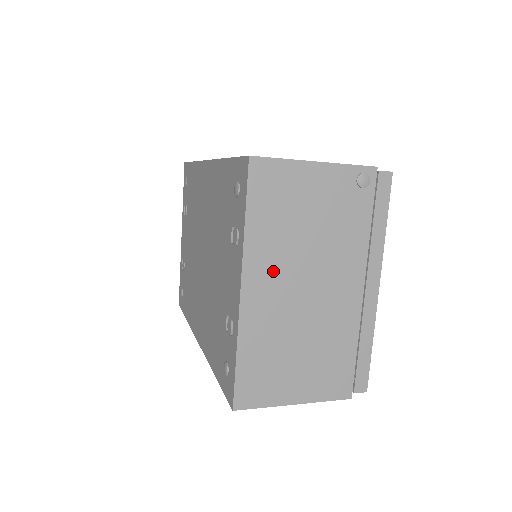
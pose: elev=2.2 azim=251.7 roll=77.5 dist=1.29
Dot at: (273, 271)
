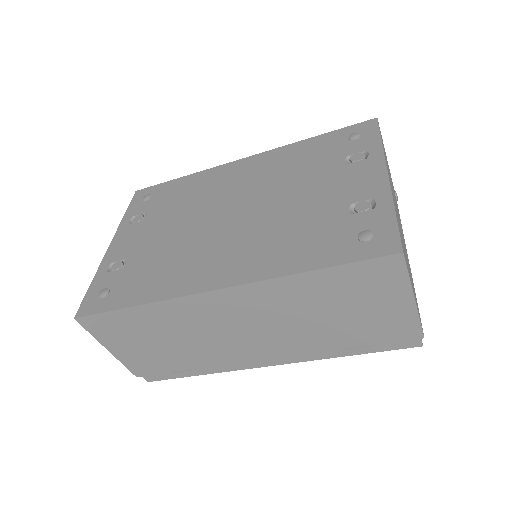
Dot at: occluded
